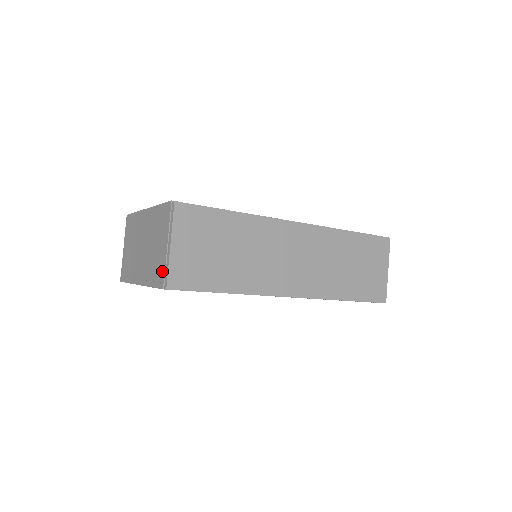
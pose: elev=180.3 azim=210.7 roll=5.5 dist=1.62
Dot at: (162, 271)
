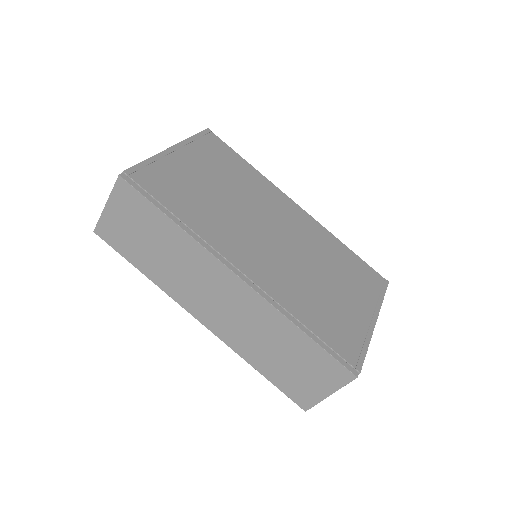
Dot at: occluded
